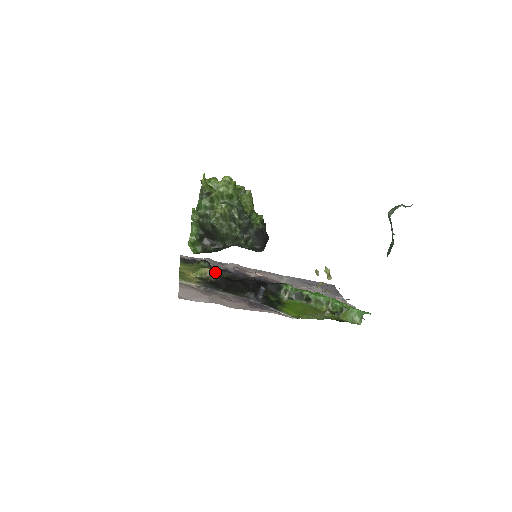
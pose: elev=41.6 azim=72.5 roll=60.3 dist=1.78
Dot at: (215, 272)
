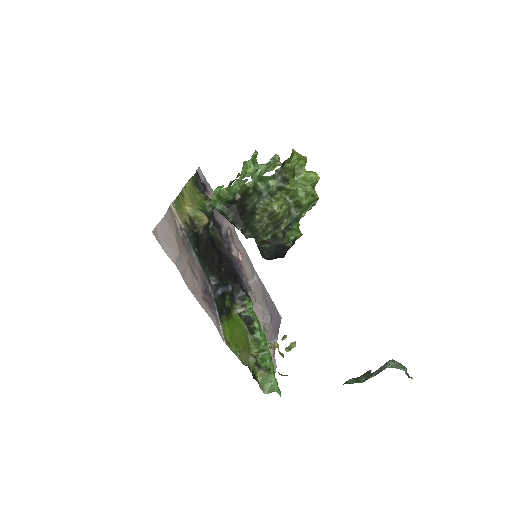
Dot at: occluded
